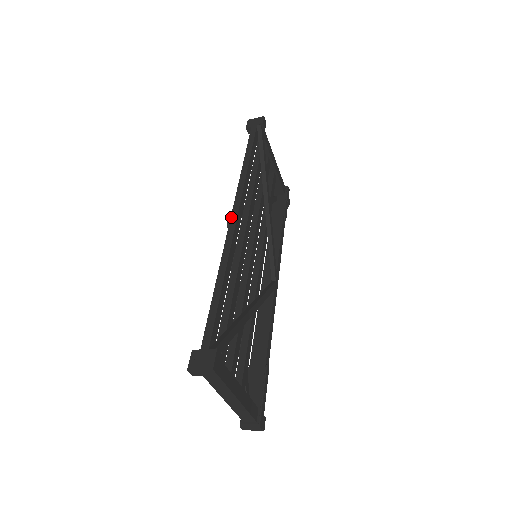
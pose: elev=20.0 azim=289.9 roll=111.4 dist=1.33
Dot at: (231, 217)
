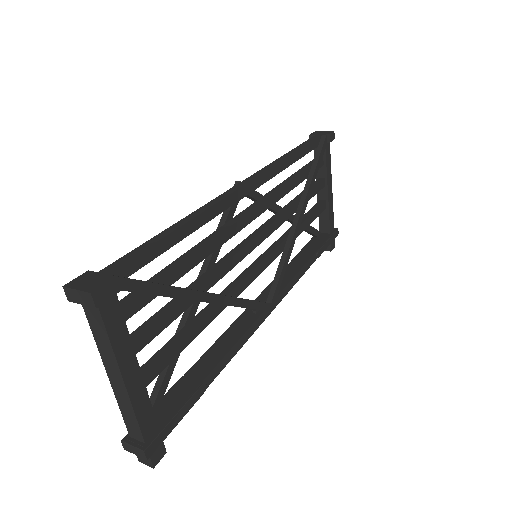
Dot at: (239, 183)
